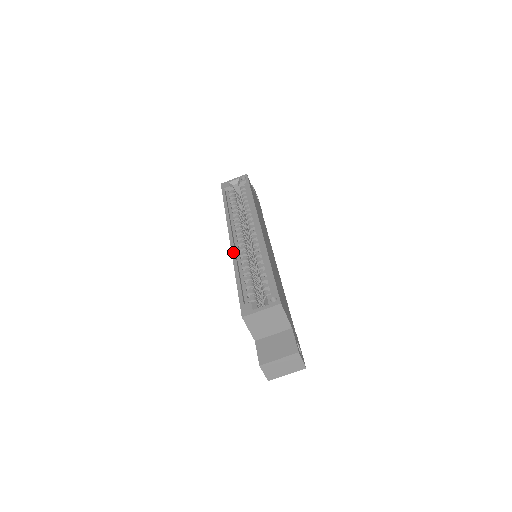
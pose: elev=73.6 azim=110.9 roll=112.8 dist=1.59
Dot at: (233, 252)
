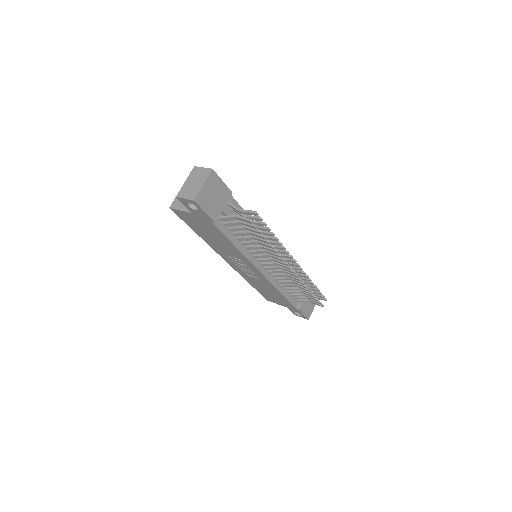
Dot at: (215, 250)
